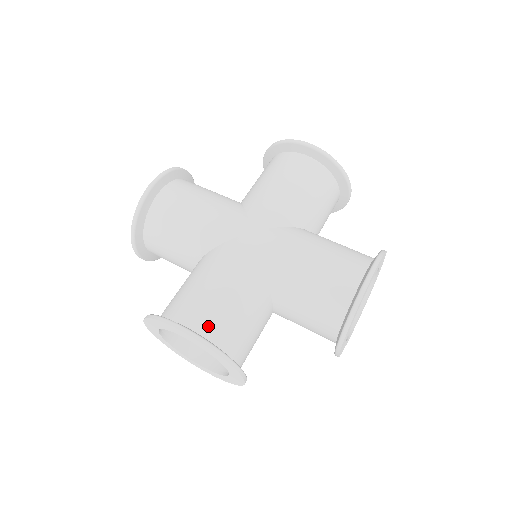
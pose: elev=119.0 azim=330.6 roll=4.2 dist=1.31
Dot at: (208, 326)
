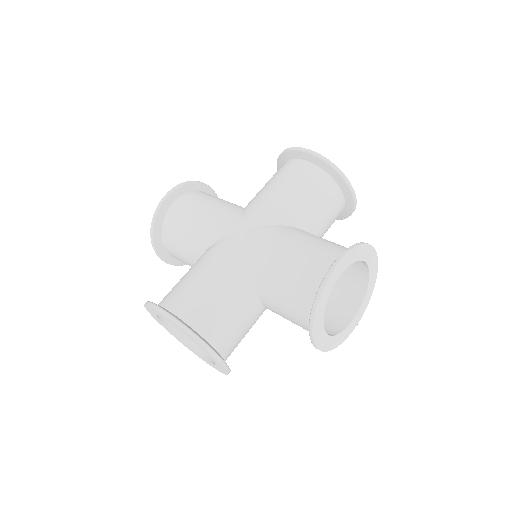
Dot at: (187, 311)
